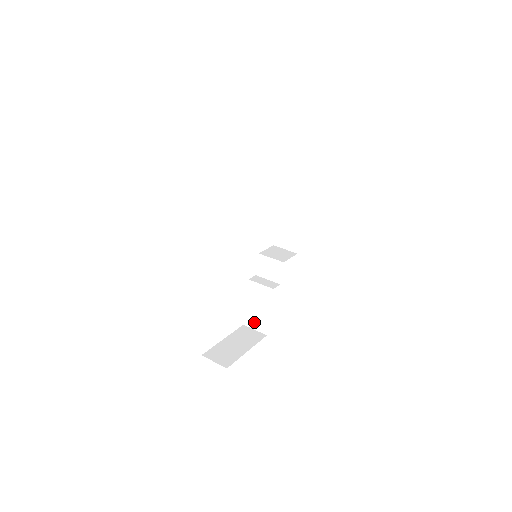
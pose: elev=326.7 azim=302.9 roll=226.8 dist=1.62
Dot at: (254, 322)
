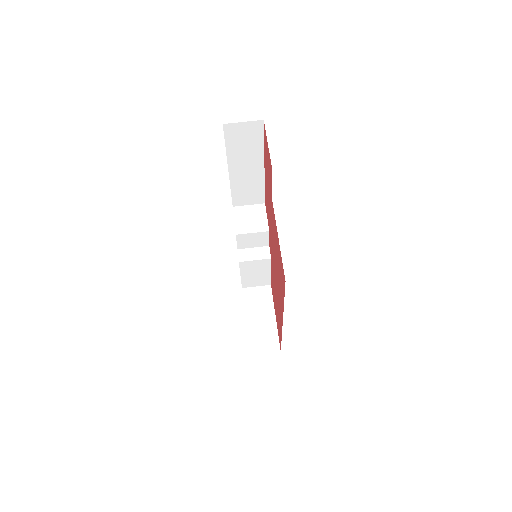
Dot at: (254, 283)
